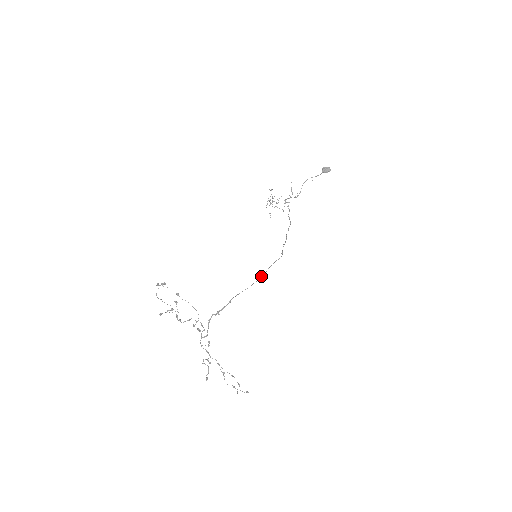
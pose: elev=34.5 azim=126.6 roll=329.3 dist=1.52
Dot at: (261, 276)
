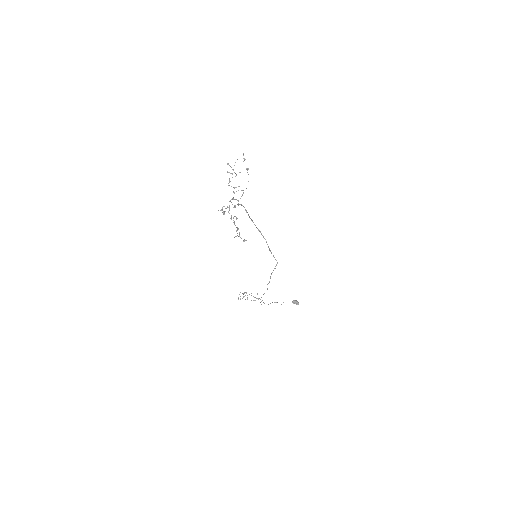
Dot at: (268, 247)
